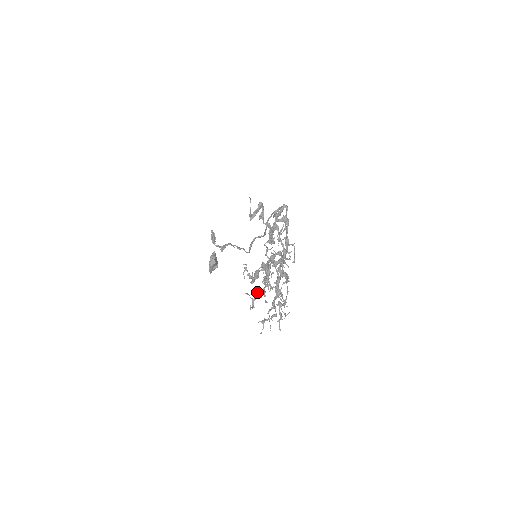
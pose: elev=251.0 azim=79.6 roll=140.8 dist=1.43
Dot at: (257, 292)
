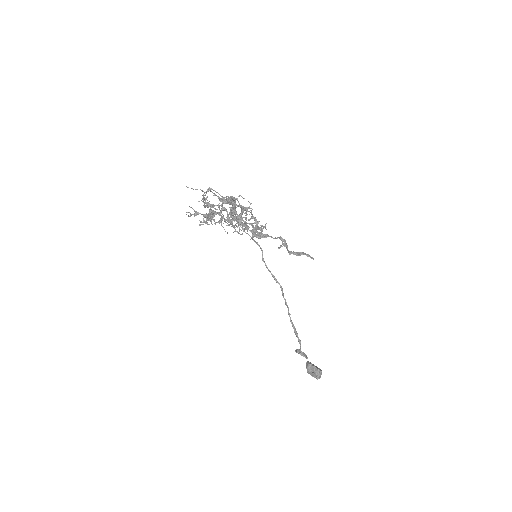
Dot at: (208, 218)
